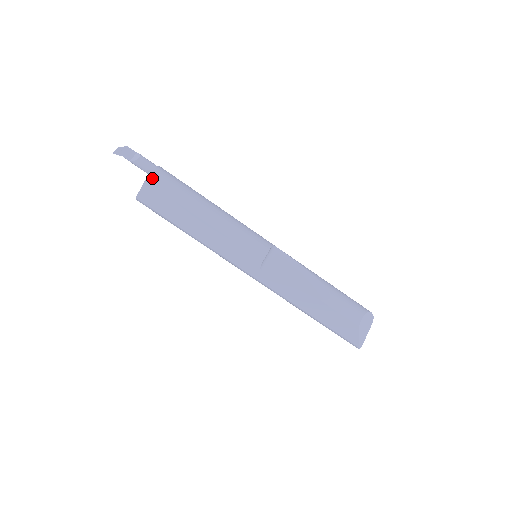
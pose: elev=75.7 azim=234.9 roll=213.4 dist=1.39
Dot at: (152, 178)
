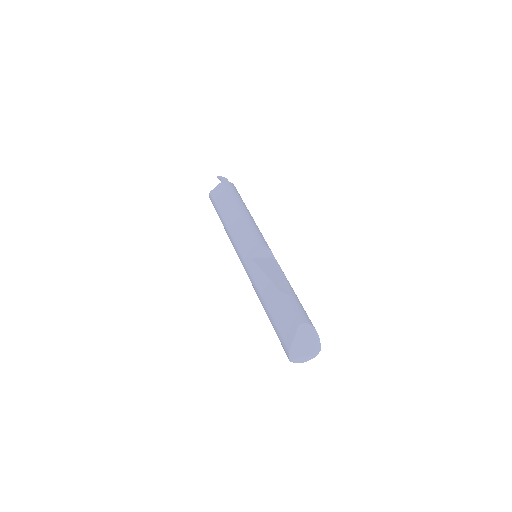
Dot at: (226, 183)
